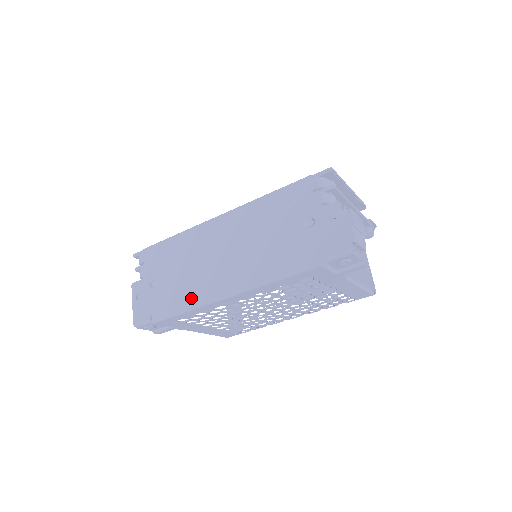
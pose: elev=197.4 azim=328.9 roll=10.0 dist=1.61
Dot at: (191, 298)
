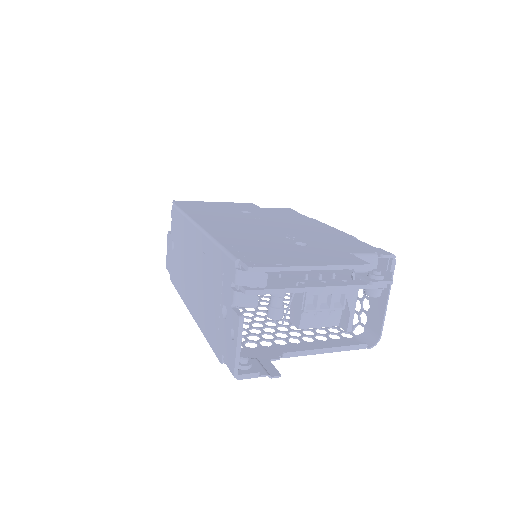
Dot at: (181, 286)
